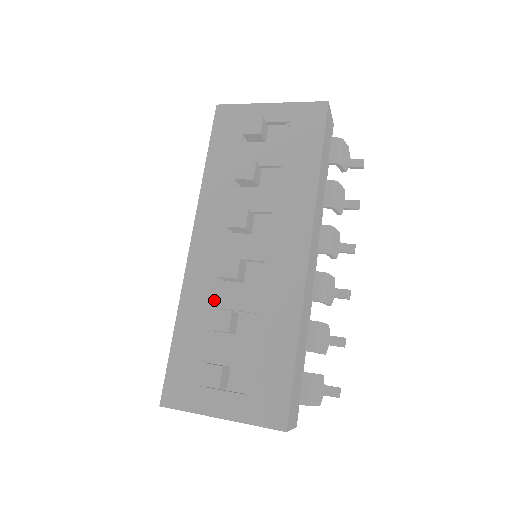
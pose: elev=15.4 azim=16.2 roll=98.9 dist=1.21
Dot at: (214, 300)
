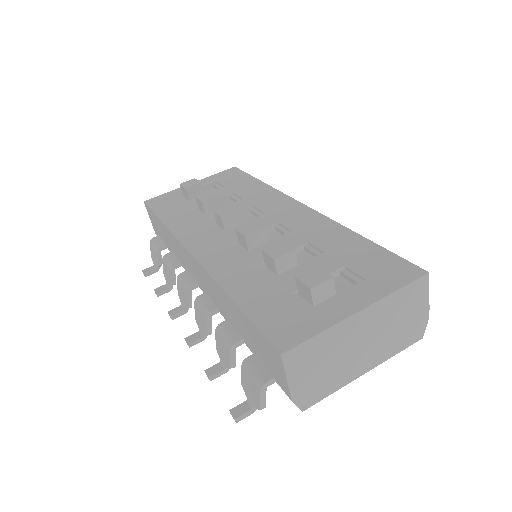
Dot at: (253, 262)
